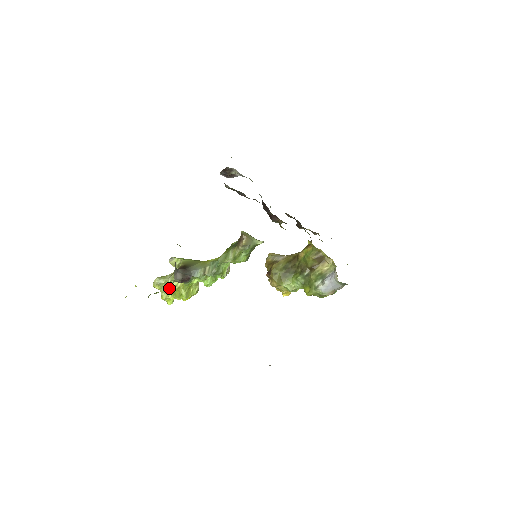
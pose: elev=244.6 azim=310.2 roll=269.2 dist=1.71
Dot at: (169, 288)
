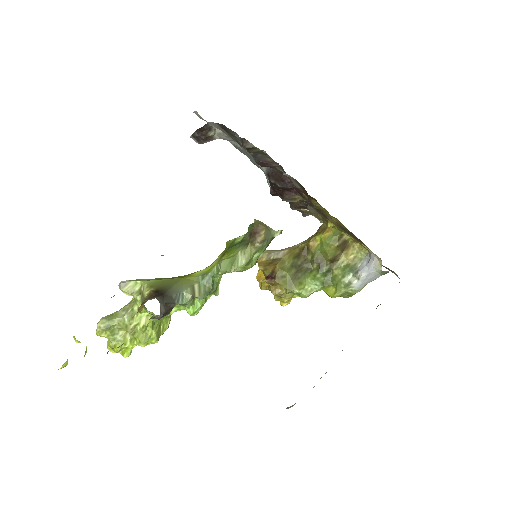
Dot at: (125, 331)
